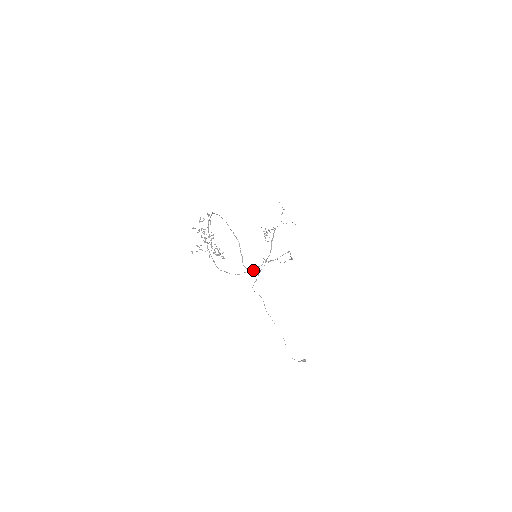
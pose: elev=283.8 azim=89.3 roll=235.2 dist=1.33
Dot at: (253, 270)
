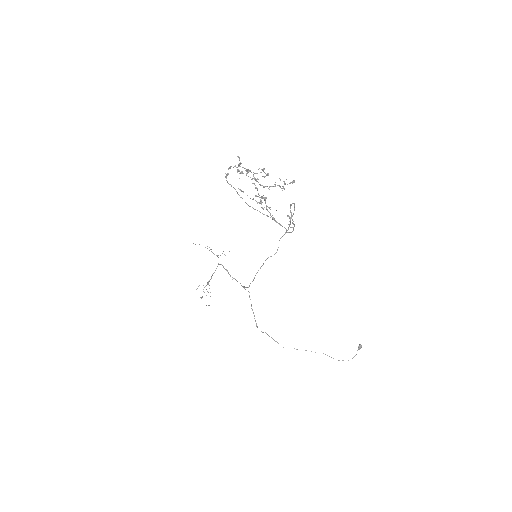
Dot at: (294, 226)
